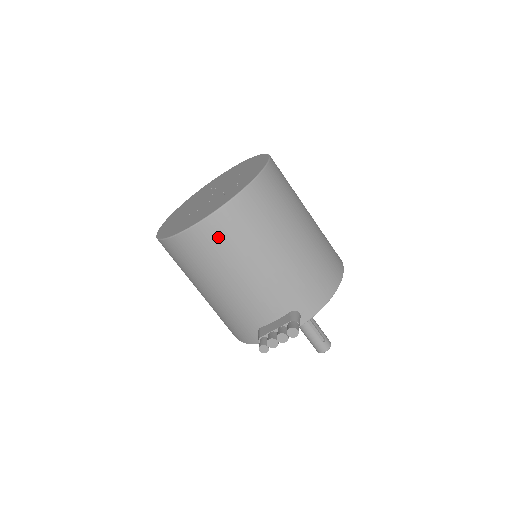
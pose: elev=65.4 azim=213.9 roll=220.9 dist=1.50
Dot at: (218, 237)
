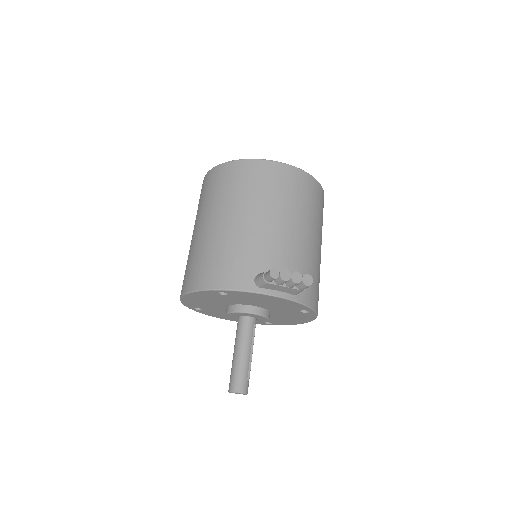
Dot at: (293, 184)
